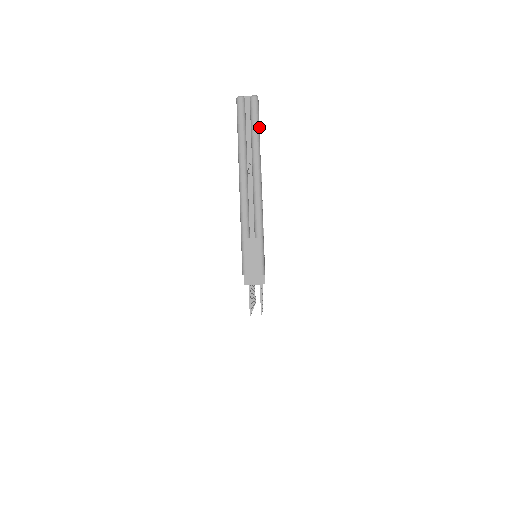
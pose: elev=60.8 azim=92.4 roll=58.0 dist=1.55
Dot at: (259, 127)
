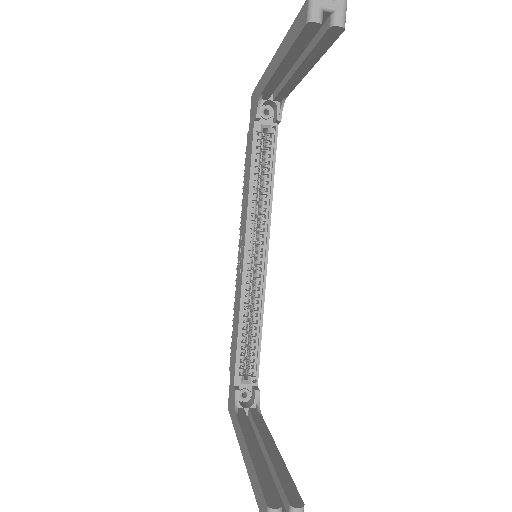
Dot at: occluded
